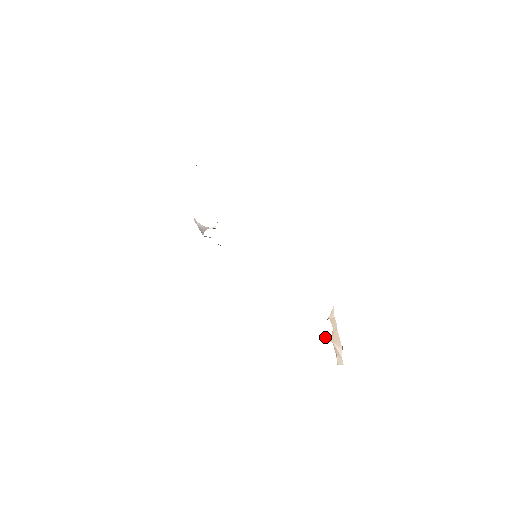
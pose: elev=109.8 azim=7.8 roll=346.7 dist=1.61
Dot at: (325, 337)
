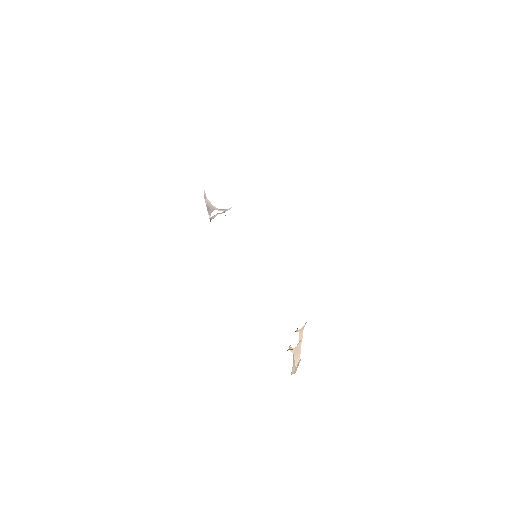
Dot at: (289, 347)
